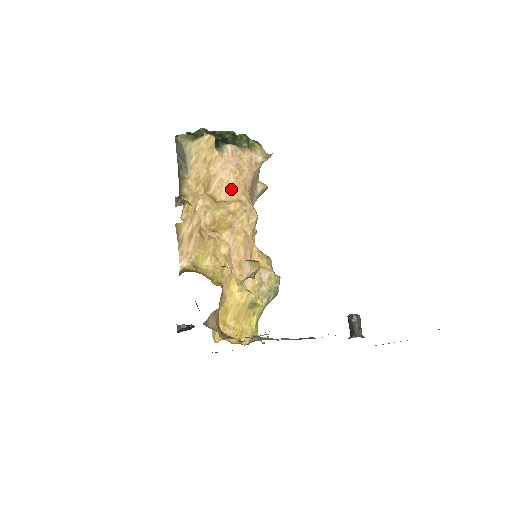
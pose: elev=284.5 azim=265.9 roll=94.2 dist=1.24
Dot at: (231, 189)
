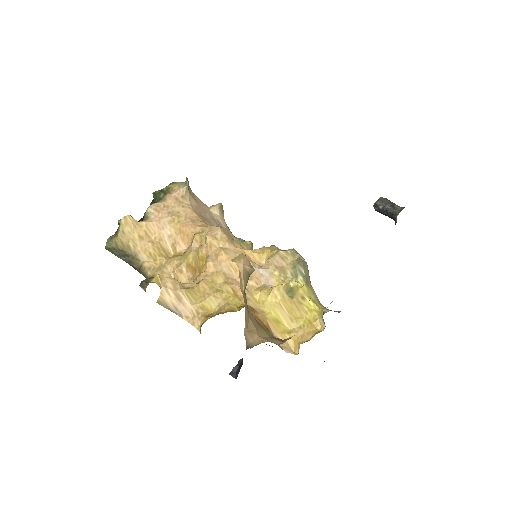
Dot at: (183, 234)
